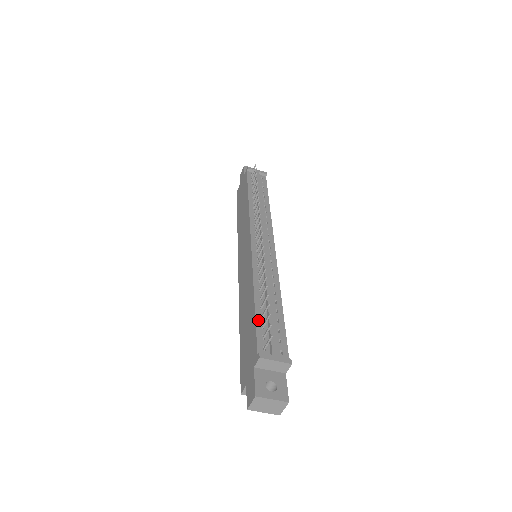
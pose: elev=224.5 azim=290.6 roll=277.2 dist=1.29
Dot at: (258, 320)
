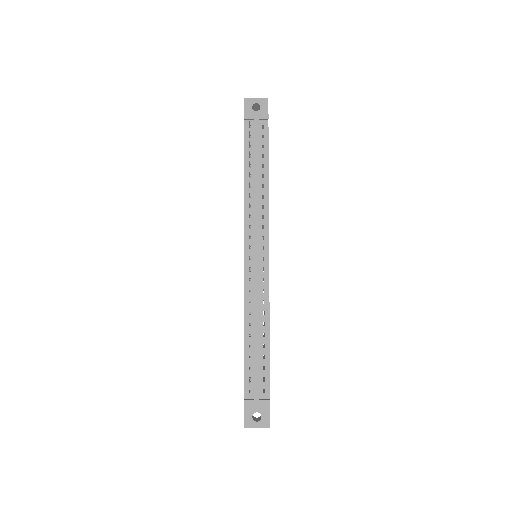
Dot at: (246, 362)
